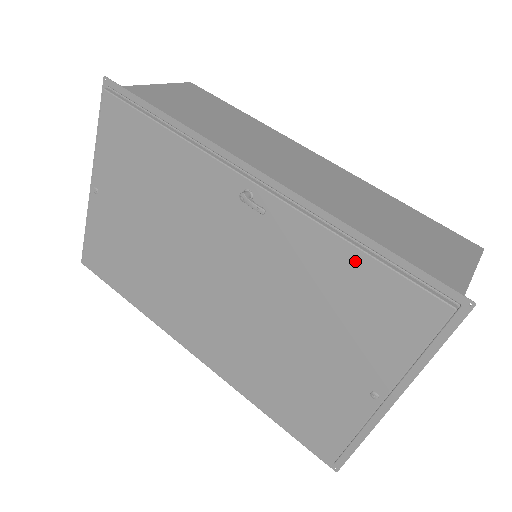
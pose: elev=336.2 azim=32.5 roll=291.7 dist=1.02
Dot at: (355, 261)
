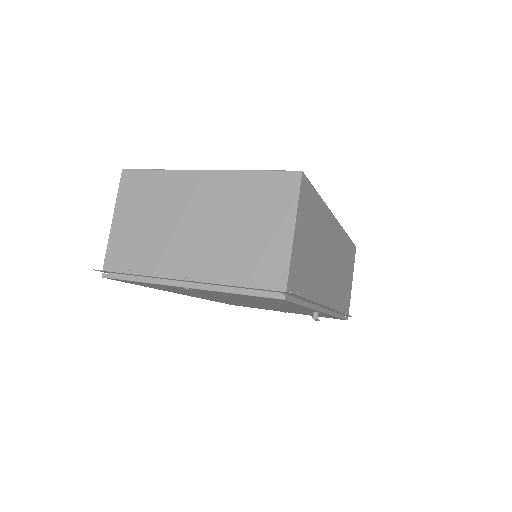
Dot at: occluded
